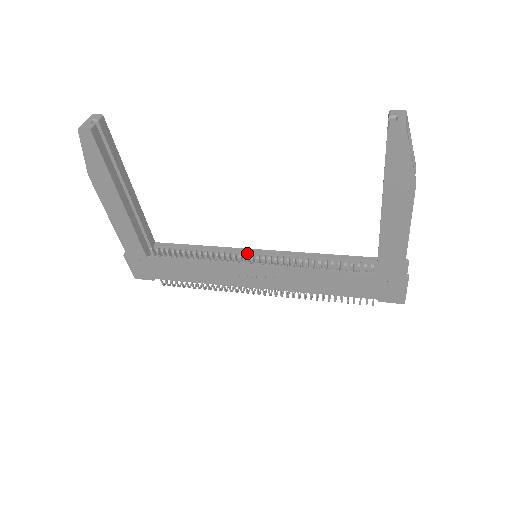
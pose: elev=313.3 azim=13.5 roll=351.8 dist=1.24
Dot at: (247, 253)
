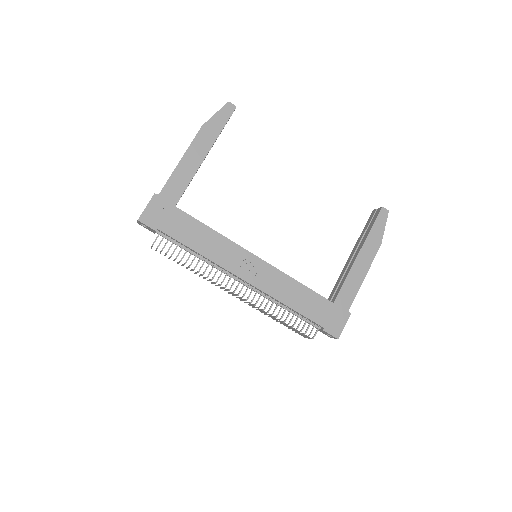
Dot at: occluded
